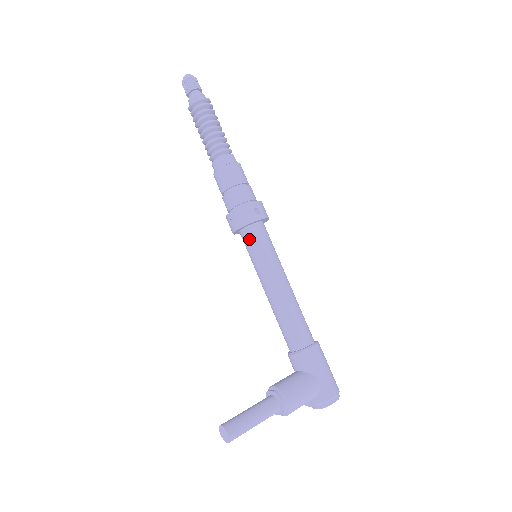
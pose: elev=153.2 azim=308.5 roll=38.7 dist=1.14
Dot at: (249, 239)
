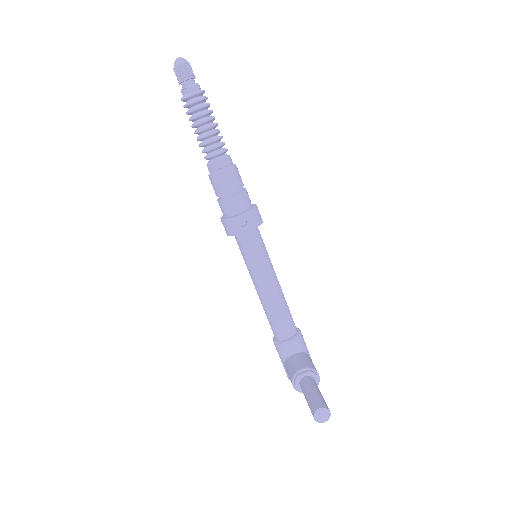
Dot at: (255, 239)
